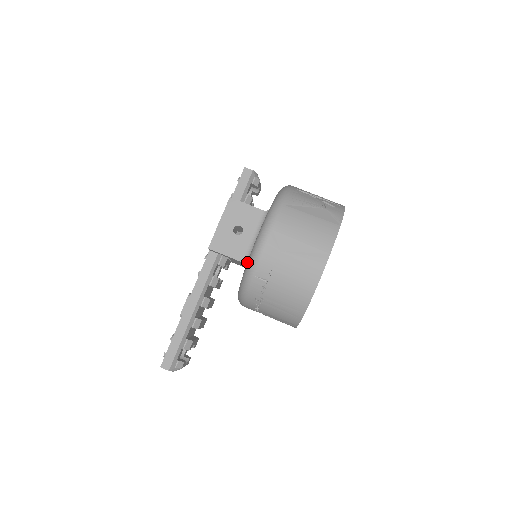
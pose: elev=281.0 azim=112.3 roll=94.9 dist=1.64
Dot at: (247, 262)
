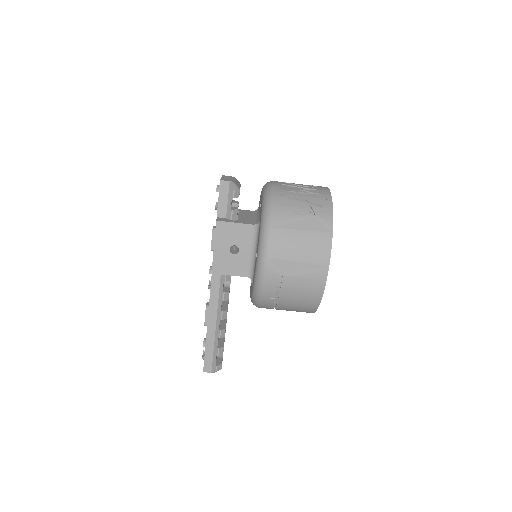
Dot at: (253, 286)
